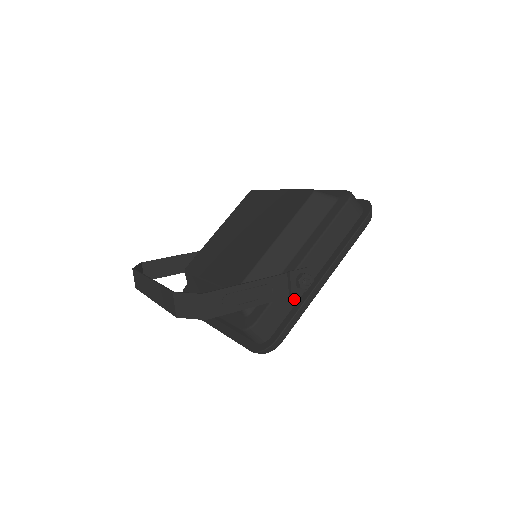
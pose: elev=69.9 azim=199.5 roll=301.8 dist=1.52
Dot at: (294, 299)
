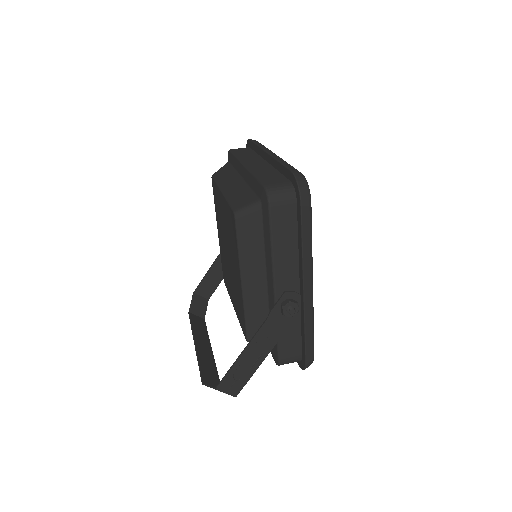
Dot at: (296, 320)
